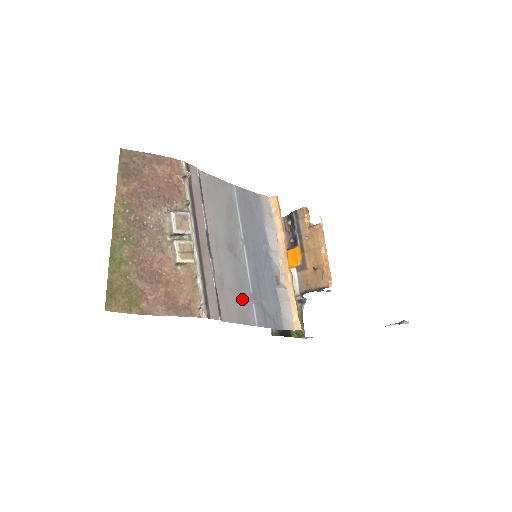
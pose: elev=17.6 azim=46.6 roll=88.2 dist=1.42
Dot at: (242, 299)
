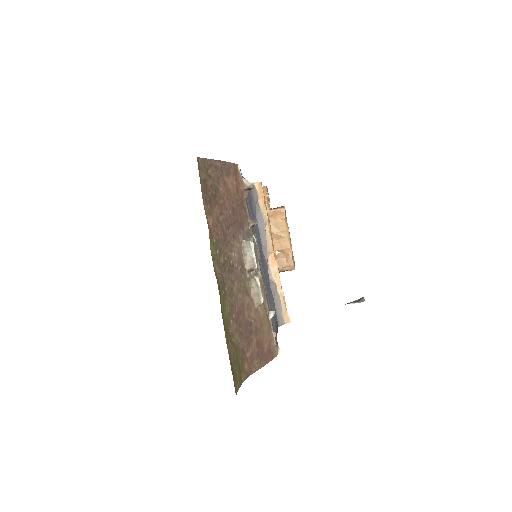
Dot at: occluded
